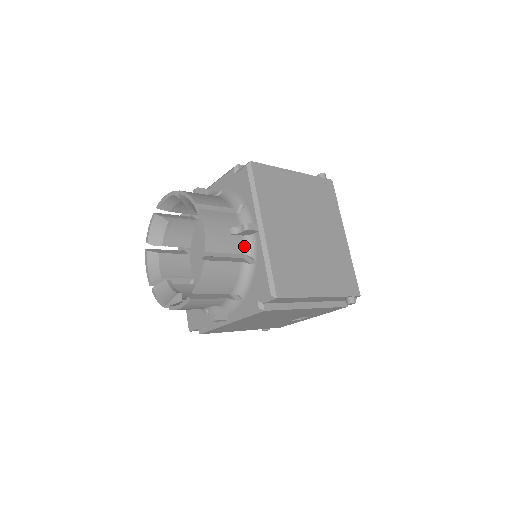
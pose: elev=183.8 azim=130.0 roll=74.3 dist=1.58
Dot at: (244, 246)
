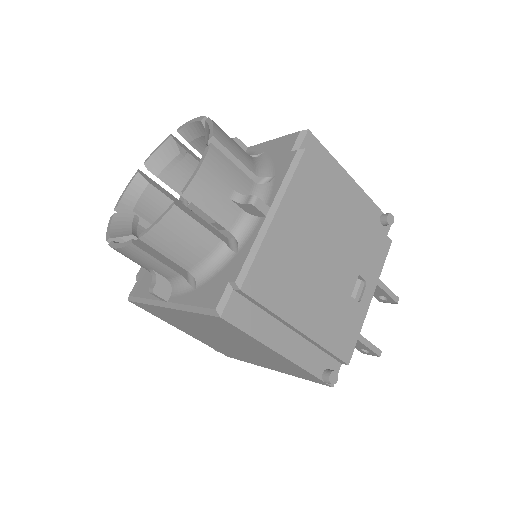
Dot at: occluded
